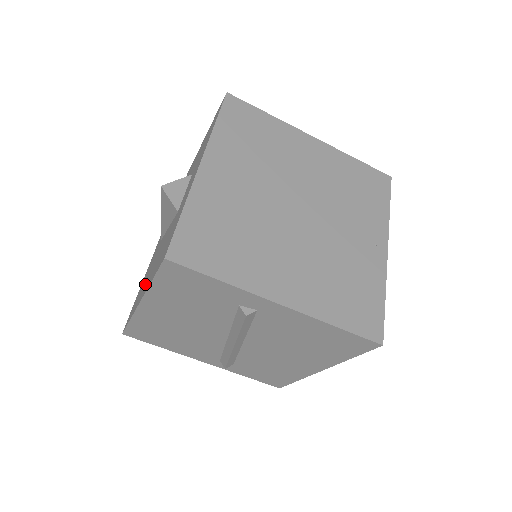
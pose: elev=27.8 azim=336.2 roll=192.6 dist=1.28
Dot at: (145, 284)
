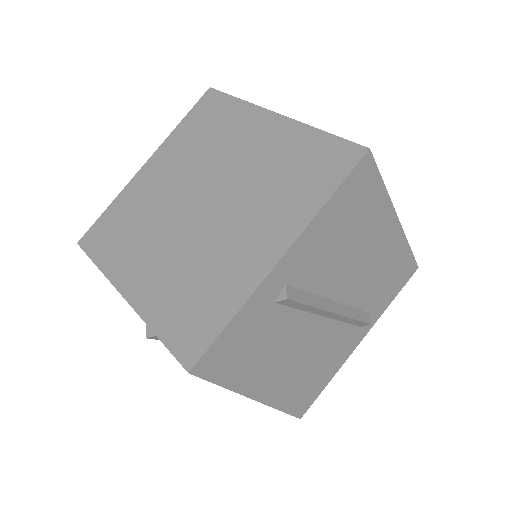
Dot at: occluded
